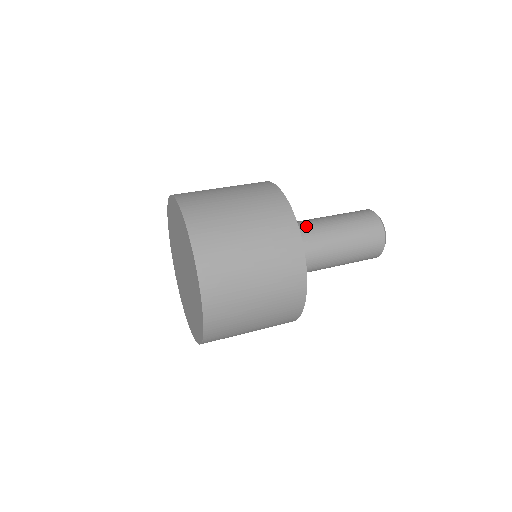
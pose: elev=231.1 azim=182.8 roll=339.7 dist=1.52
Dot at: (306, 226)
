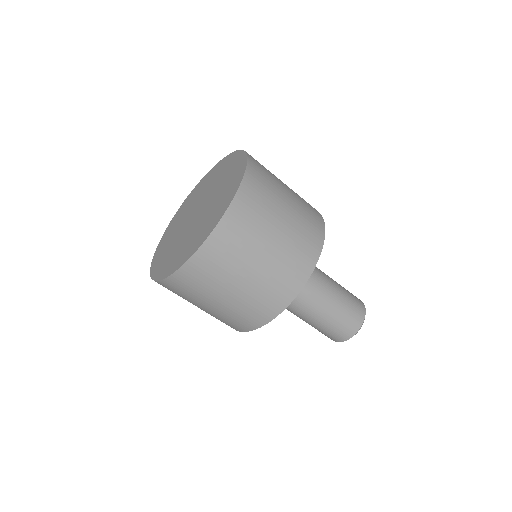
Dot at: occluded
